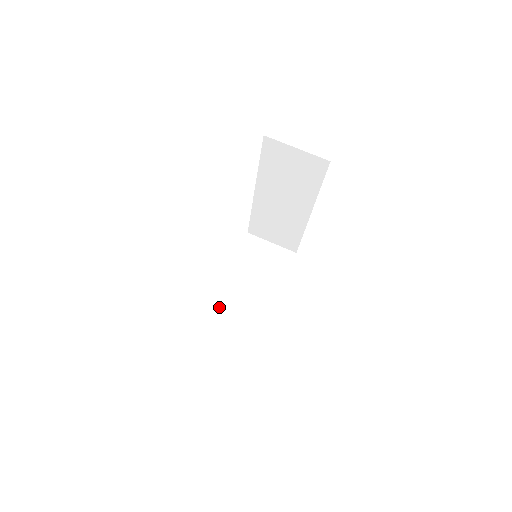
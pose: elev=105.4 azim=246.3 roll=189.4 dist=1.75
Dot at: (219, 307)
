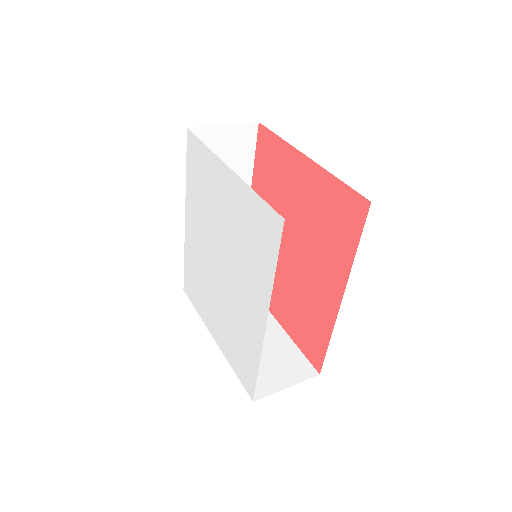
Dot at: occluded
